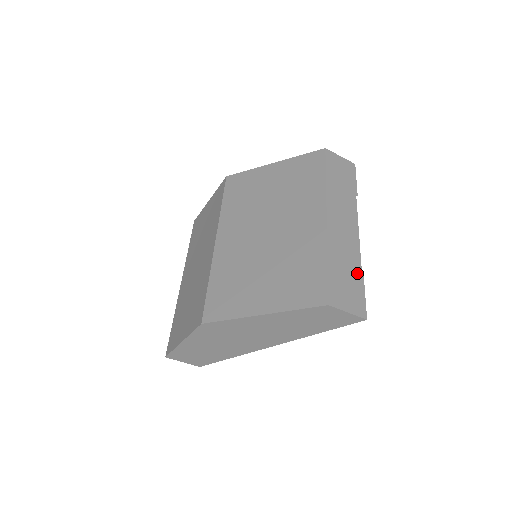
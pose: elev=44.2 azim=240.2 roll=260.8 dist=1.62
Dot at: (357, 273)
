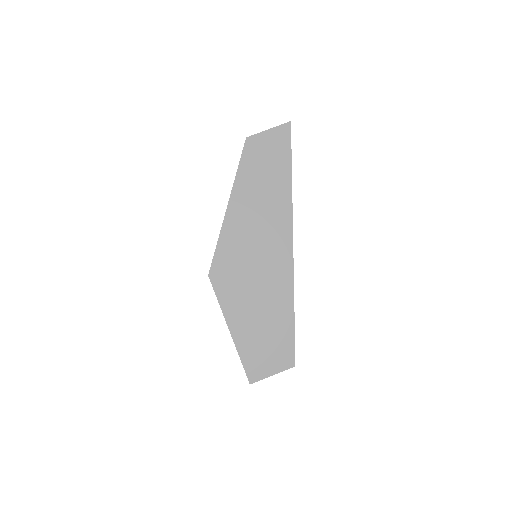
Dot at: occluded
